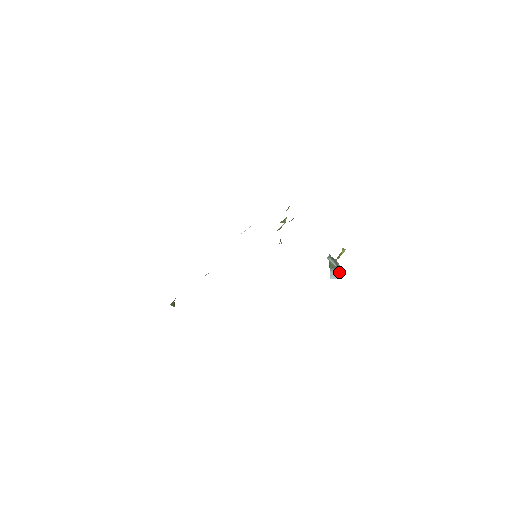
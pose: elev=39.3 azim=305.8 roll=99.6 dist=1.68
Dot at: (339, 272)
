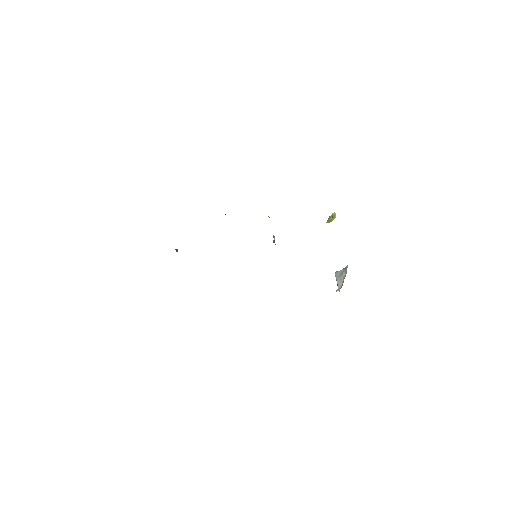
Dot at: (344, 278)
